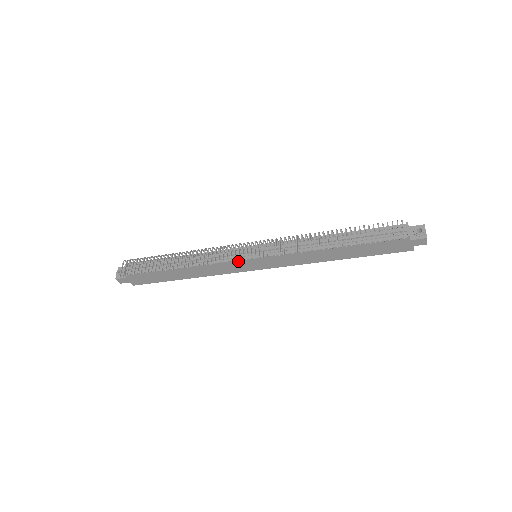
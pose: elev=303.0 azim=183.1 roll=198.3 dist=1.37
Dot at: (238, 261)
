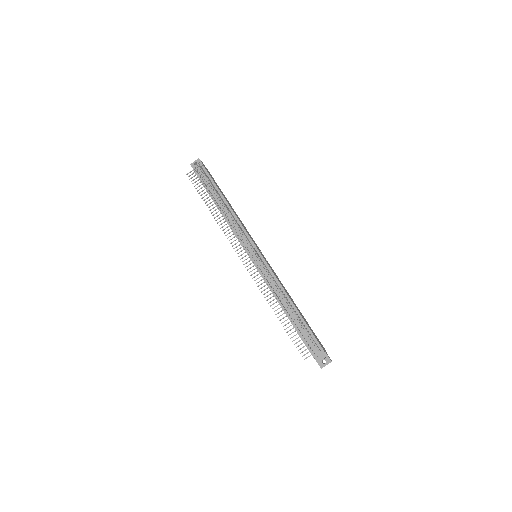
Dot at: occluded
